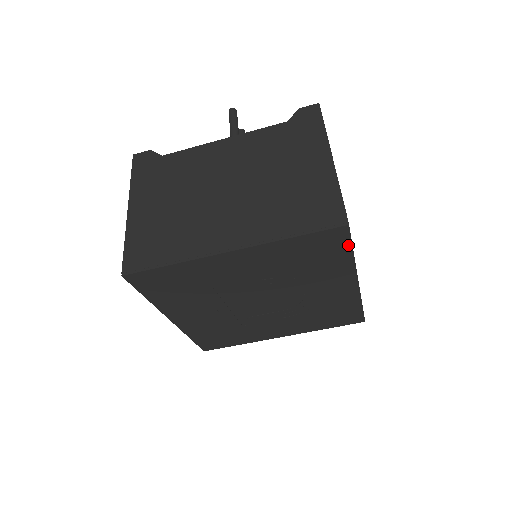
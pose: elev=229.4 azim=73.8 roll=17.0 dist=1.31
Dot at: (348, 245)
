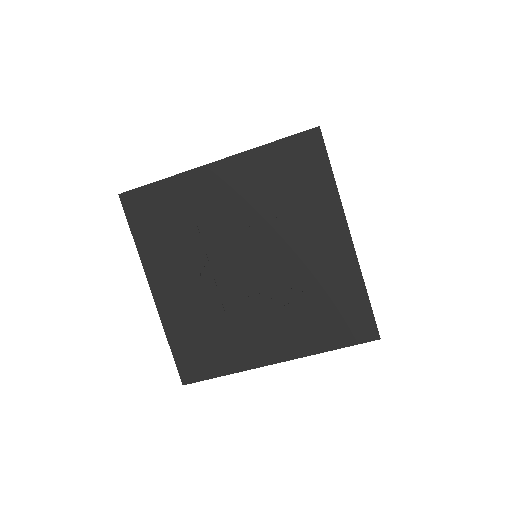
Dot at: (325, 160)
